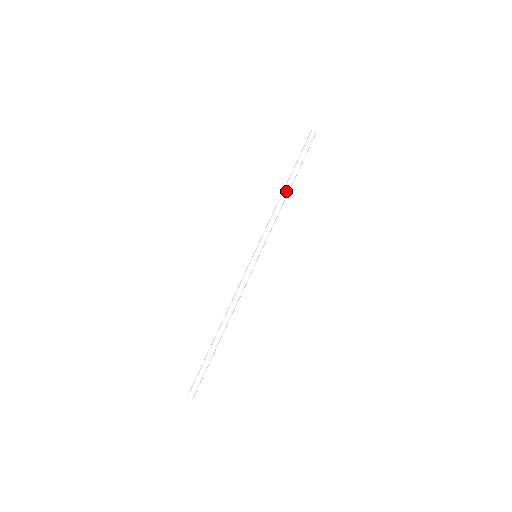
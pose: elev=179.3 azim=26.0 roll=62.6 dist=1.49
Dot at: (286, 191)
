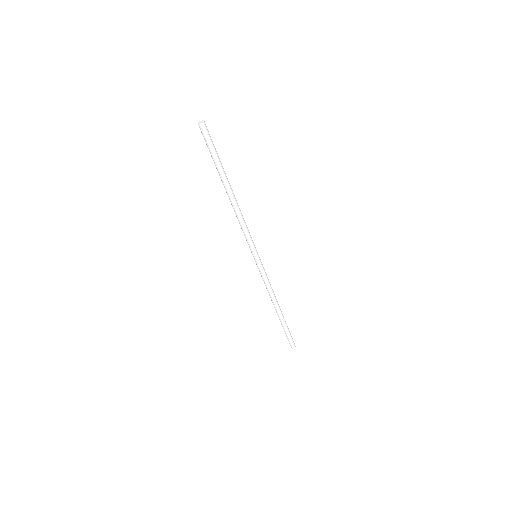
Dot at: (233, 197)
